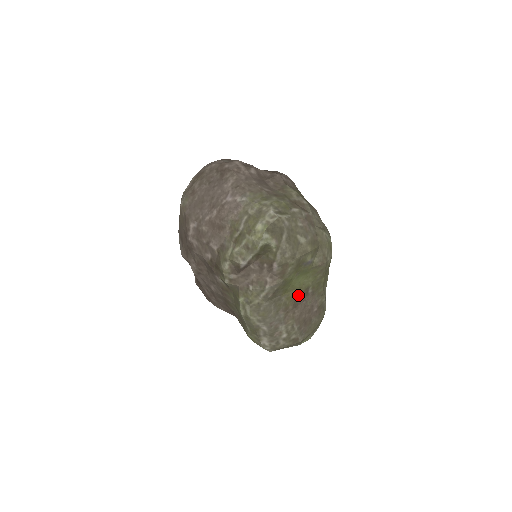
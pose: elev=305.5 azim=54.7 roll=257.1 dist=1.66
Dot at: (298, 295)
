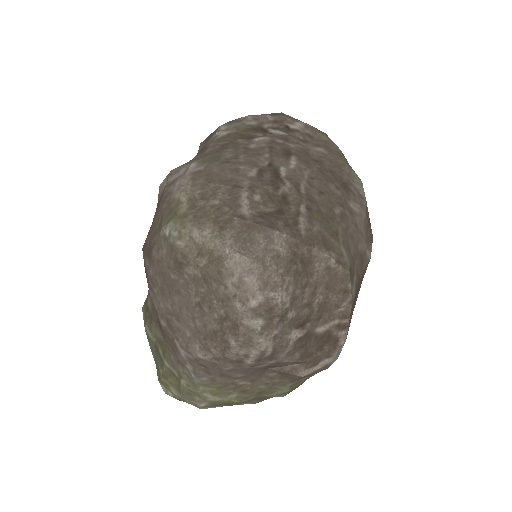
Dot at: occluded
